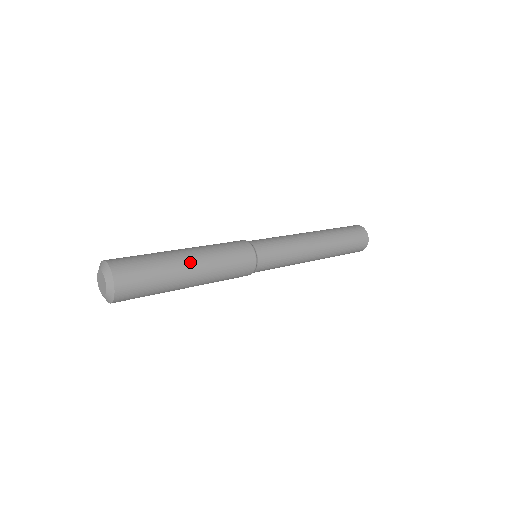
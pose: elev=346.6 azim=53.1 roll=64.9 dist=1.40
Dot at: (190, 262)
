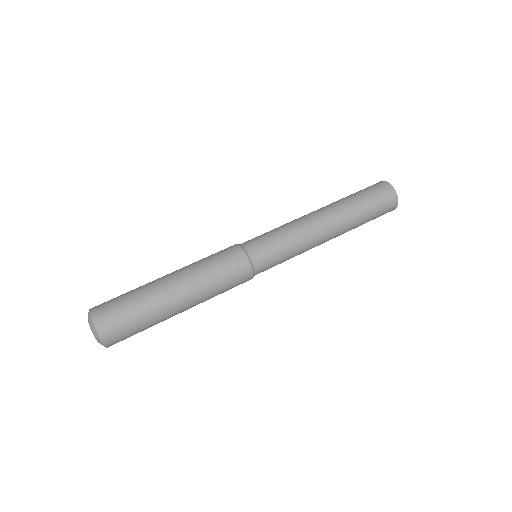
Dot at: (175, 293)
